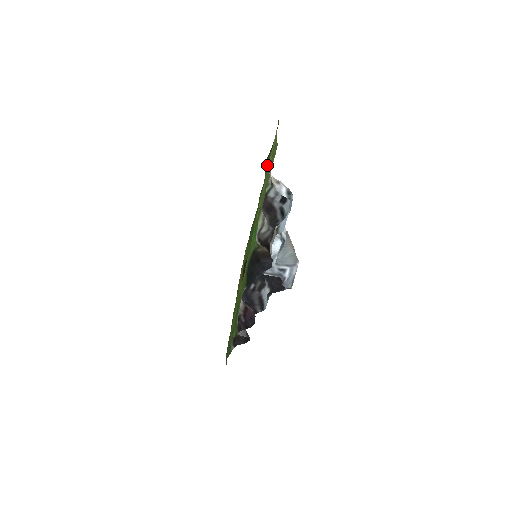
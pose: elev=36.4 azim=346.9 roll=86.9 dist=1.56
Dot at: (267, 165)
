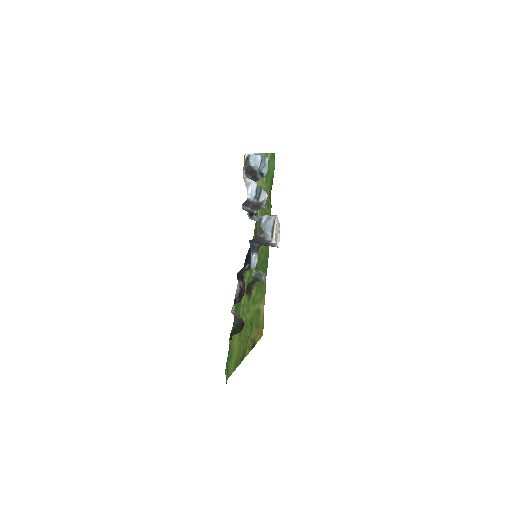
Dot at: (268, 193)
